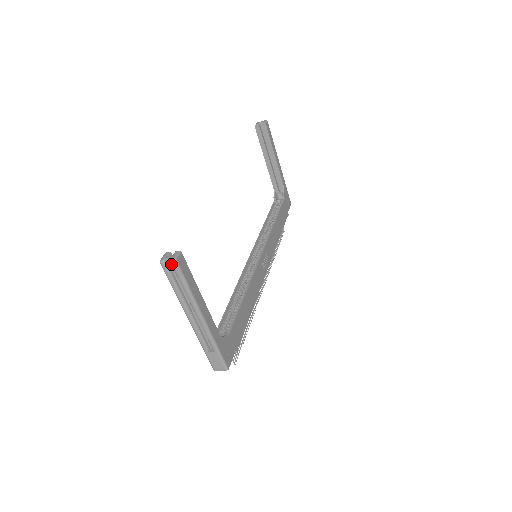
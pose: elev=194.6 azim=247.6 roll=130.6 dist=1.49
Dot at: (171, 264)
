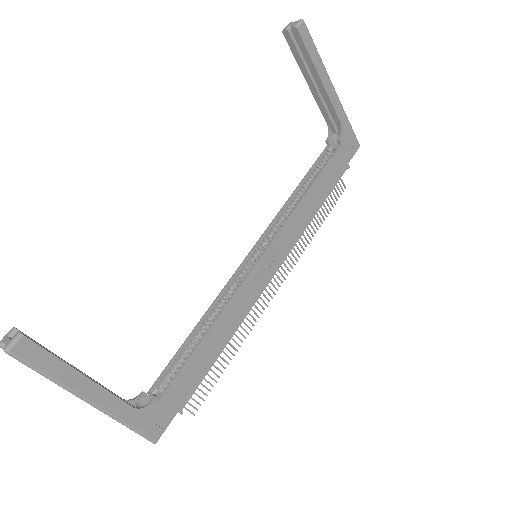
Dot at: (13, 349)
